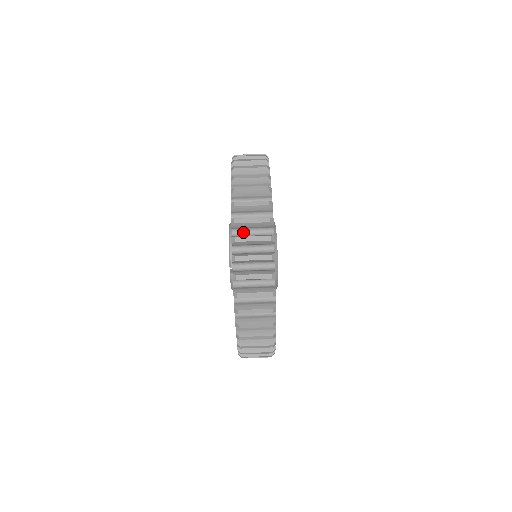
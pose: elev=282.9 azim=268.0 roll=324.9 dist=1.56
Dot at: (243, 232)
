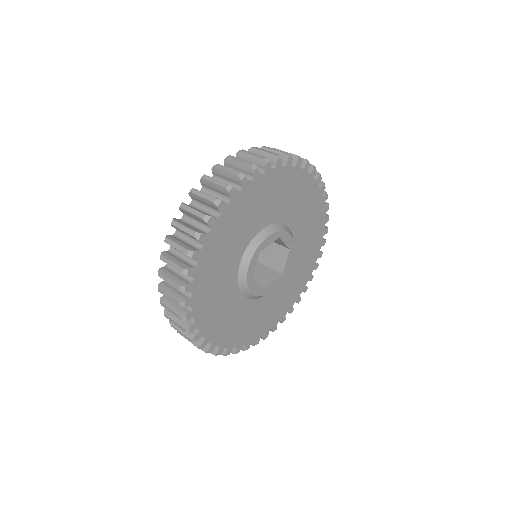
Dot at: occluded
